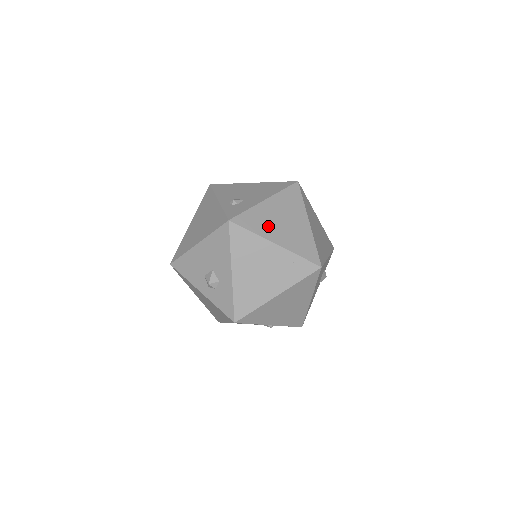
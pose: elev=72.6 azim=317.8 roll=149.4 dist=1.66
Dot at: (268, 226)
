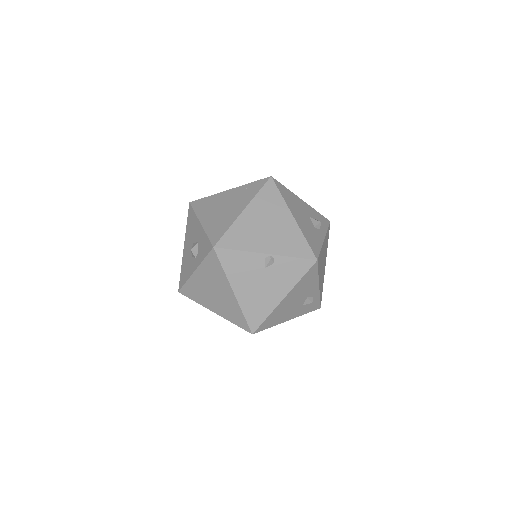
Dot at: occluded
